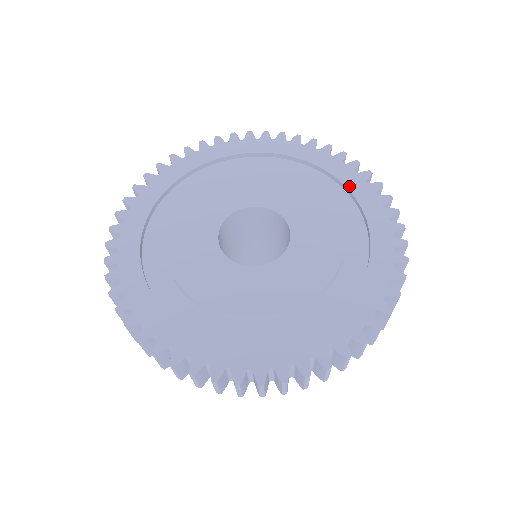
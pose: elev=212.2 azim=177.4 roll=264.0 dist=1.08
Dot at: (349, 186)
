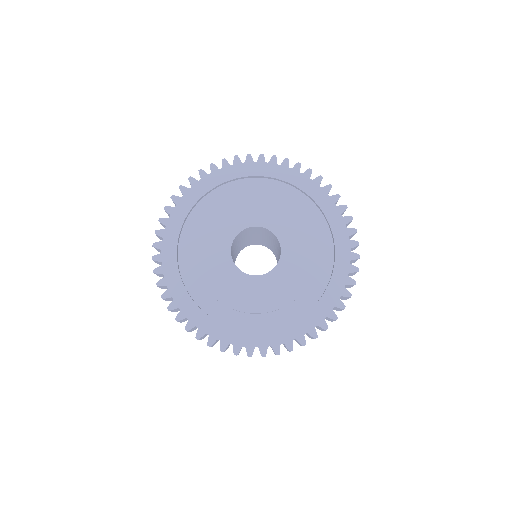
Dot at: (337, 247)
